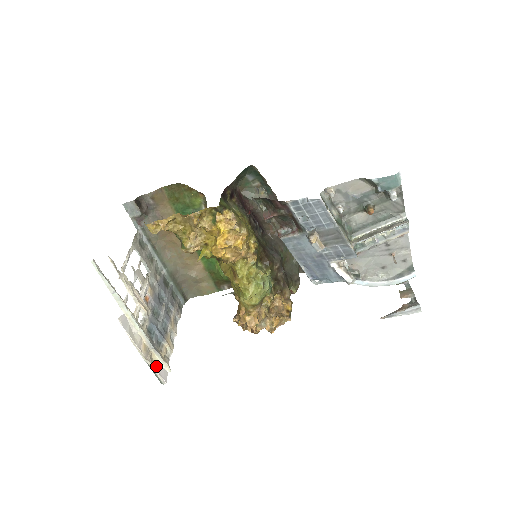
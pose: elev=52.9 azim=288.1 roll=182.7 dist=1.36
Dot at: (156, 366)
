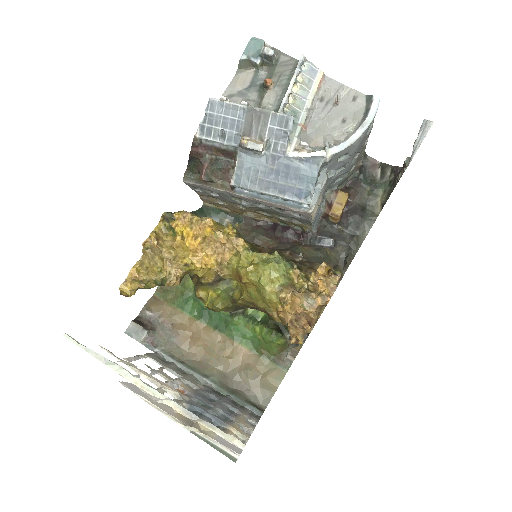
Dot at: (211, 437)
